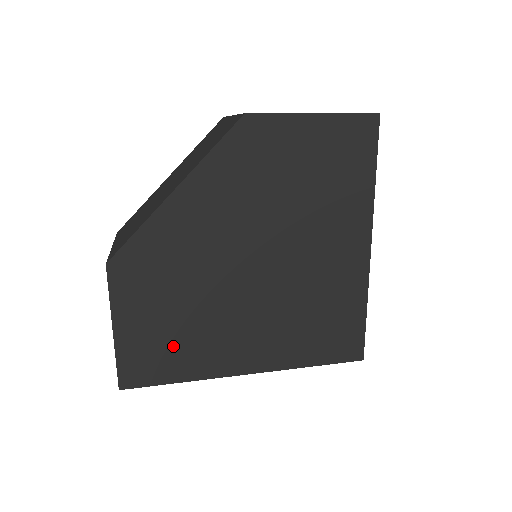
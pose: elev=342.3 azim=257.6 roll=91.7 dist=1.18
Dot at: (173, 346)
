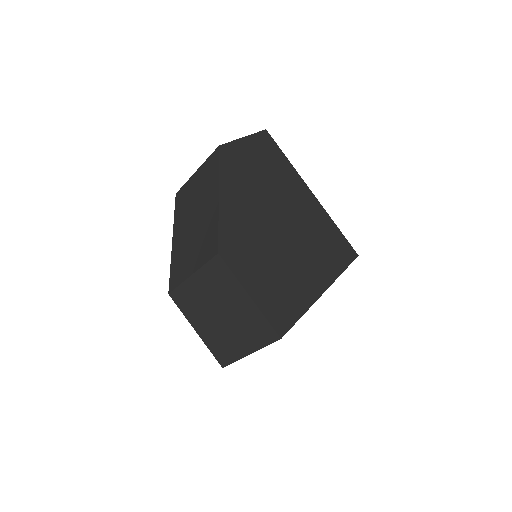
Dot at: (283, 291)
